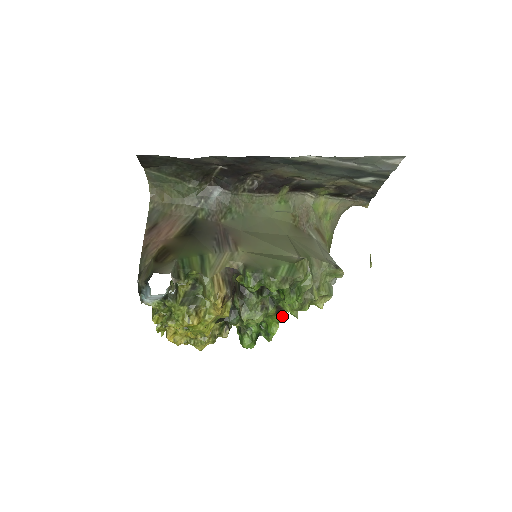
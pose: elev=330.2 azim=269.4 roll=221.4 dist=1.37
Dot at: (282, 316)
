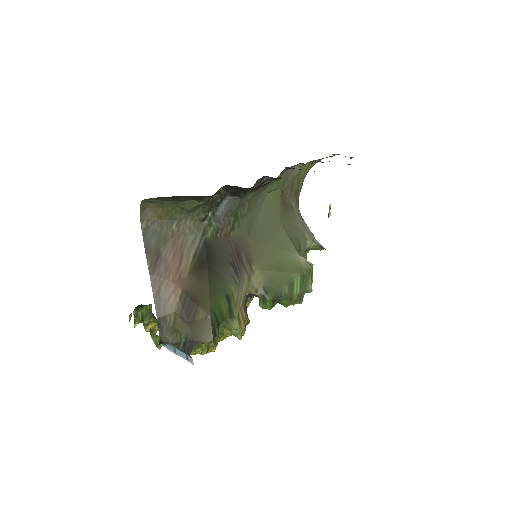
Dot at: occluded
